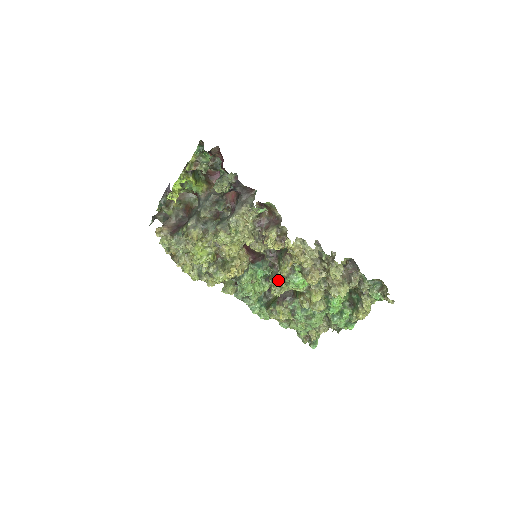
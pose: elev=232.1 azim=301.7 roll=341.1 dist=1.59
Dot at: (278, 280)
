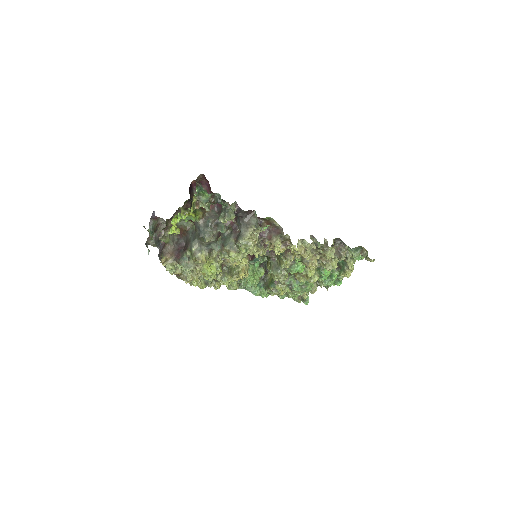
Dot at: (280, 271)
